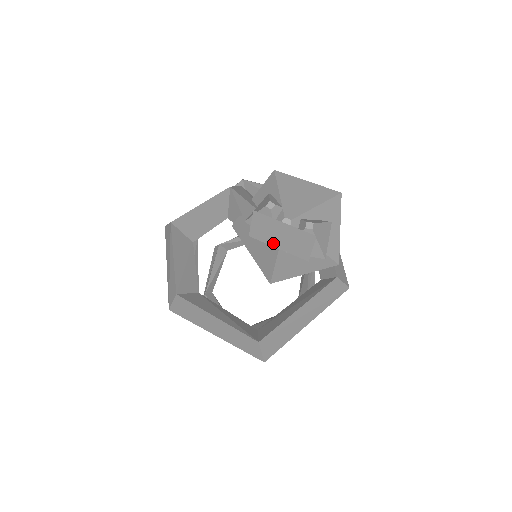
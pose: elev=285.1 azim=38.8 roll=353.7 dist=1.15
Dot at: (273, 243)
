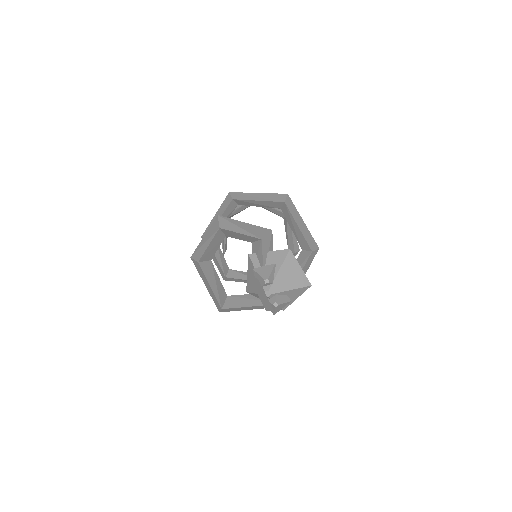
Dot at: (257, 291)
